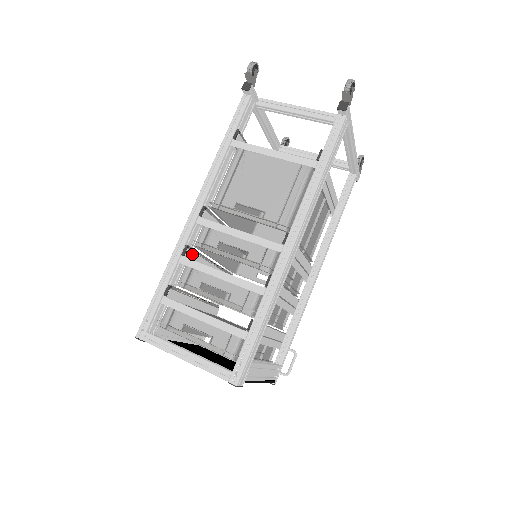
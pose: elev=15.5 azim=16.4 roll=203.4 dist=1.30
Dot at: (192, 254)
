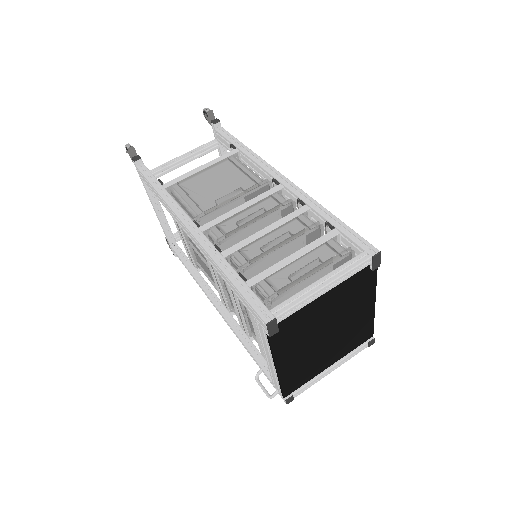
Dot at: occluded
